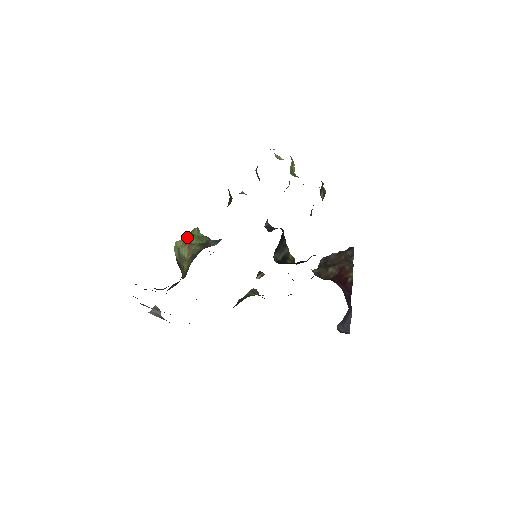
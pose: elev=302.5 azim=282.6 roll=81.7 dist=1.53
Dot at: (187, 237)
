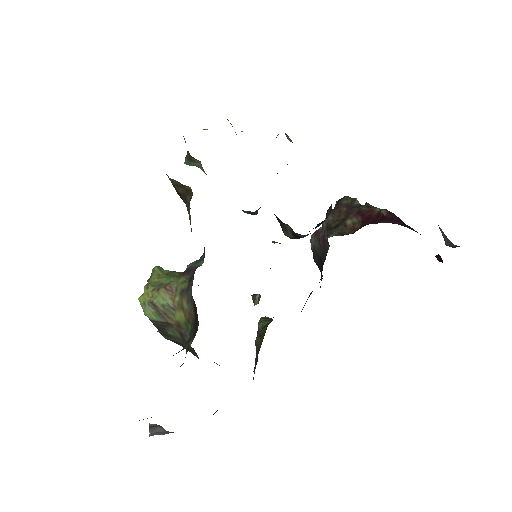
Dot at: (151, 284)
